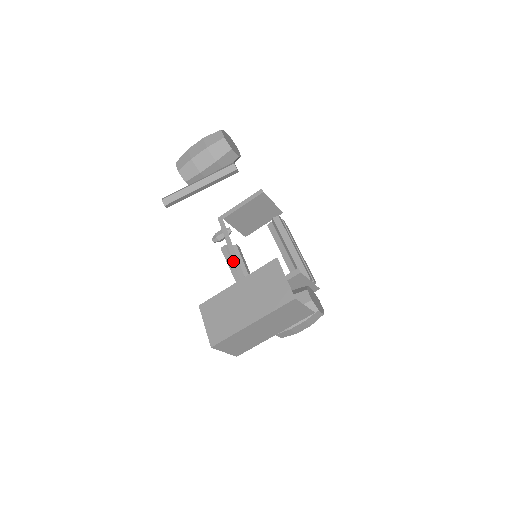
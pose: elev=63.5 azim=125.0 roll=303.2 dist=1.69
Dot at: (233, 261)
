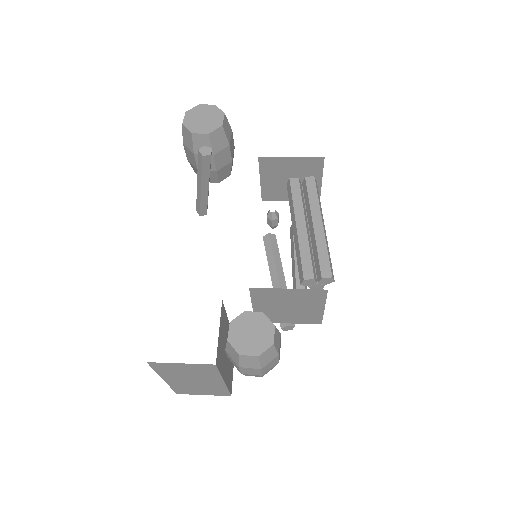
Dot at: occluded
